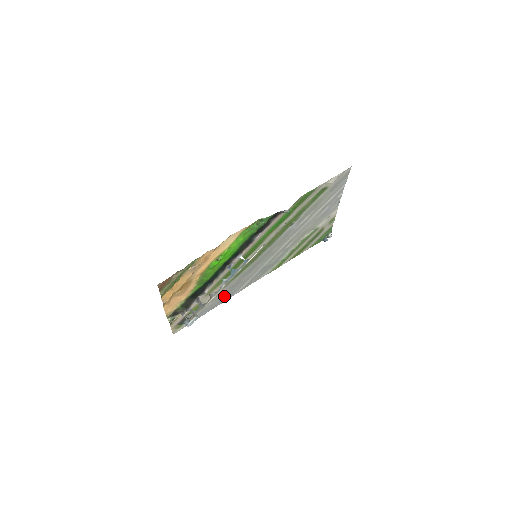
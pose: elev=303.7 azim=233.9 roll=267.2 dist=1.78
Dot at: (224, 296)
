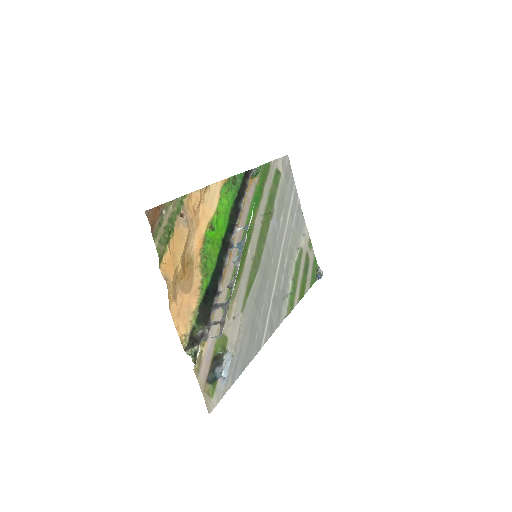
Dot at: (250, 339)
